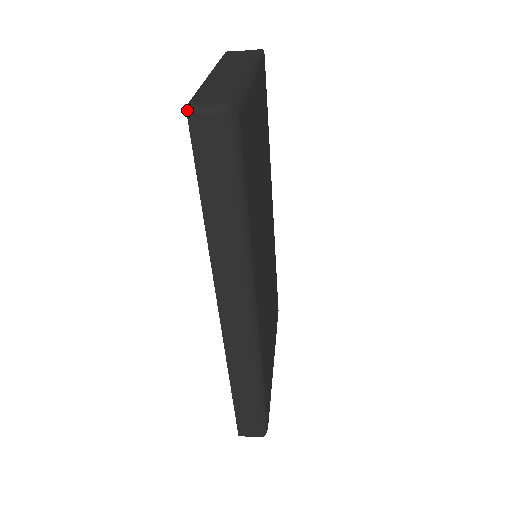
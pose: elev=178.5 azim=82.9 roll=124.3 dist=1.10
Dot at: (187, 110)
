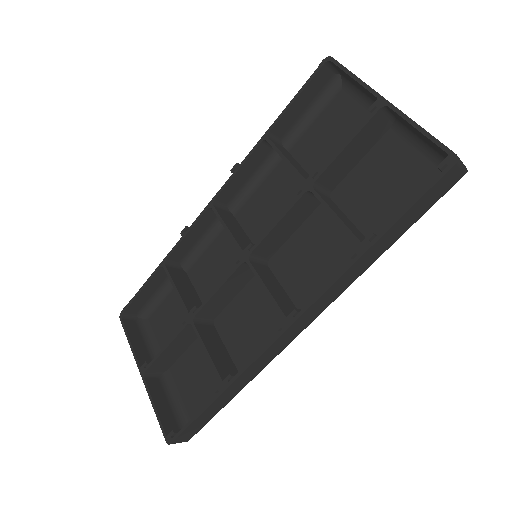
Dot at: (458, 160)
